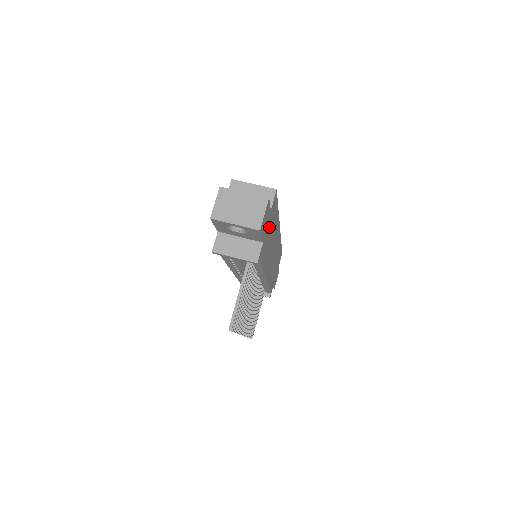
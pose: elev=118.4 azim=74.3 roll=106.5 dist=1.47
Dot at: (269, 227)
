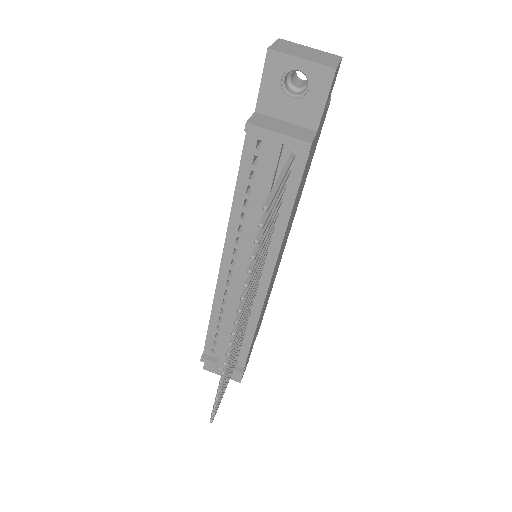
Dot at: (315, 143)
